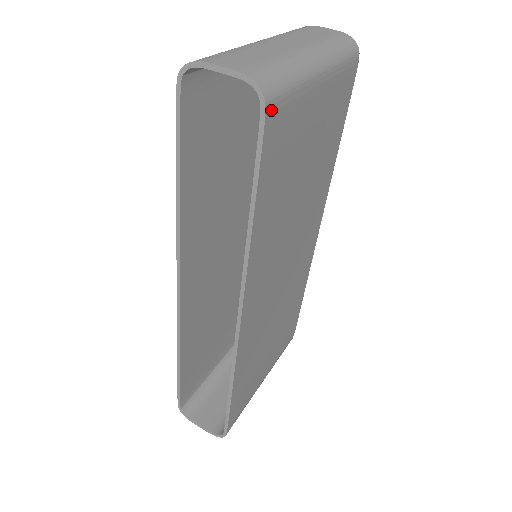
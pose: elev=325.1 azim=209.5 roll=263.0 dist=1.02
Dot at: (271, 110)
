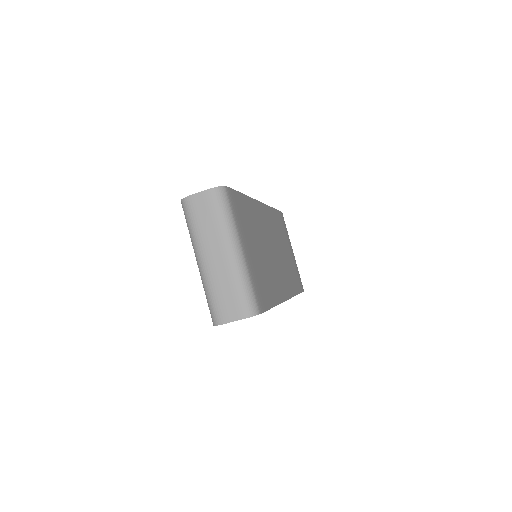
Dot at: (260, 308)
